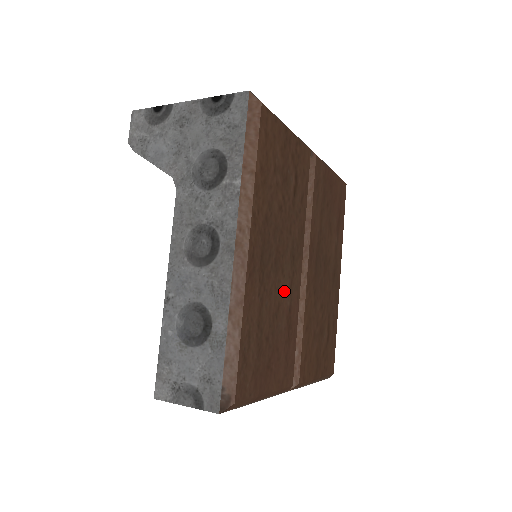
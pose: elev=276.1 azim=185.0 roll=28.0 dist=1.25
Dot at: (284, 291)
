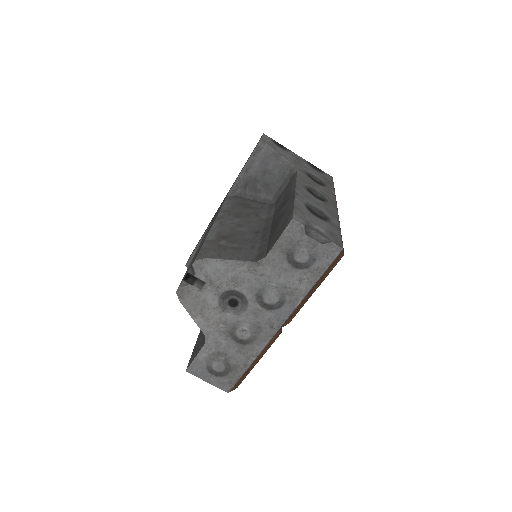
Dot at: occluded
